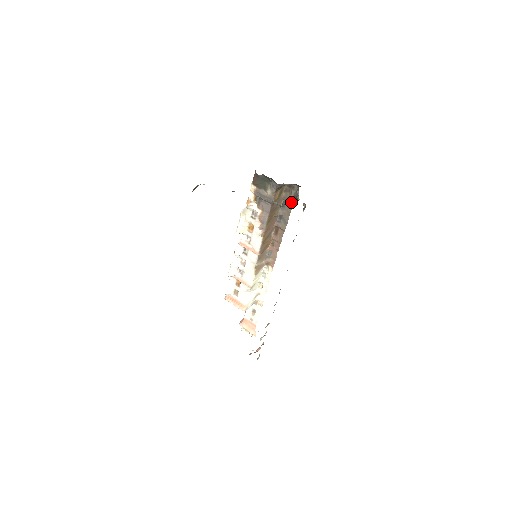
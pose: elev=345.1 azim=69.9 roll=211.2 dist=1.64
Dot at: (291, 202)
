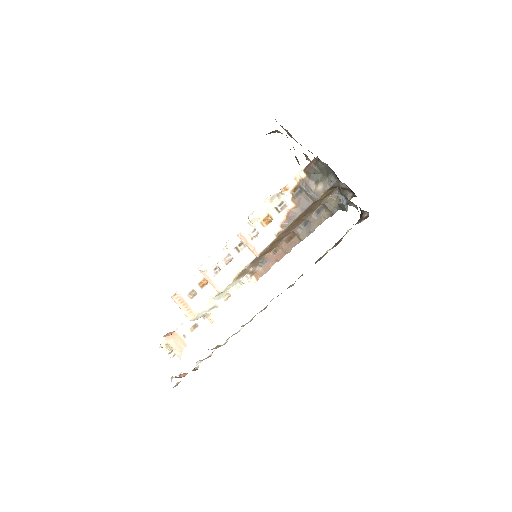
Dot at: (332, 210)
